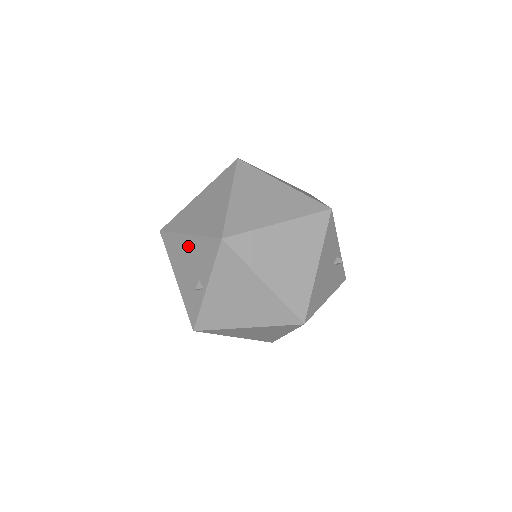
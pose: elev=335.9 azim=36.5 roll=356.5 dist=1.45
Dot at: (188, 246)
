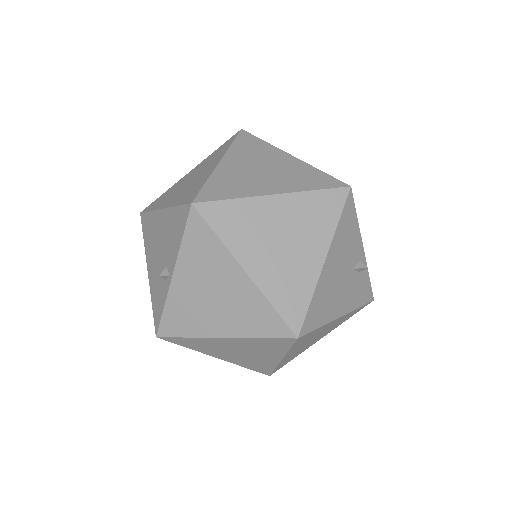
Dot at: (161, 224)
